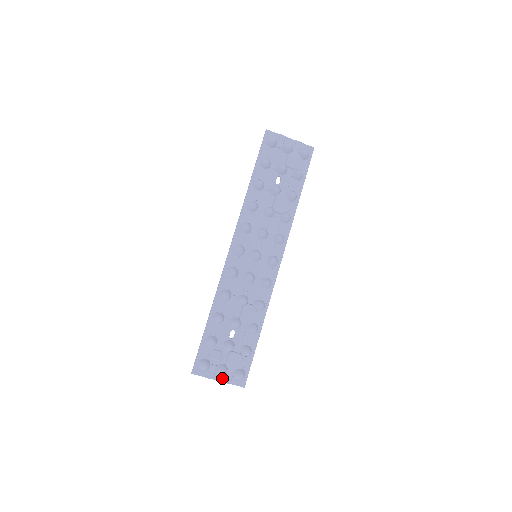
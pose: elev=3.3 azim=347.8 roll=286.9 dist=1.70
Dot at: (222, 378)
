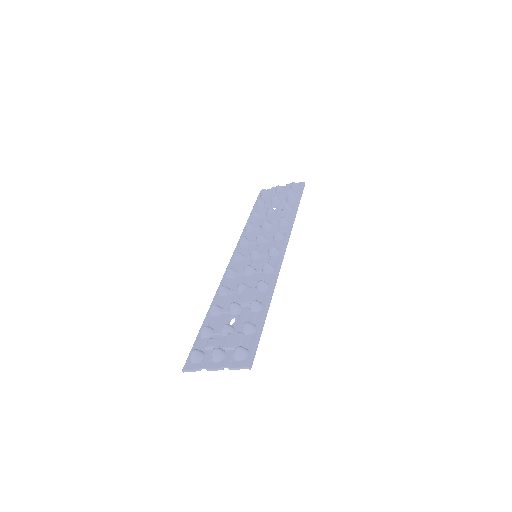
Dot at: (219, 365)
